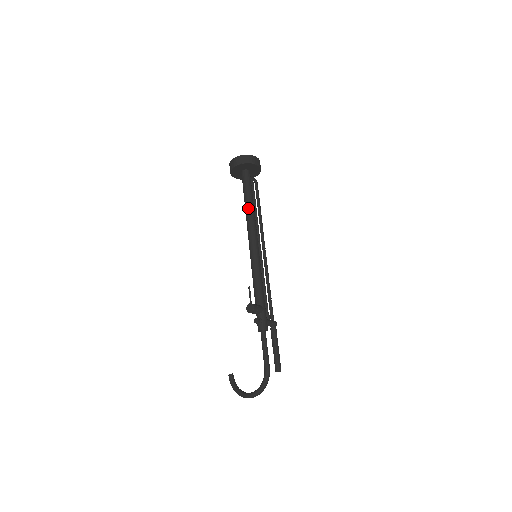
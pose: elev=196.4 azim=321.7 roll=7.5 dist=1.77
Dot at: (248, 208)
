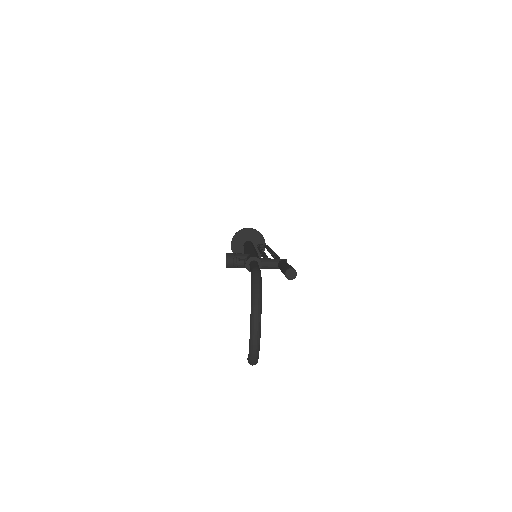
Dot at: occluded
